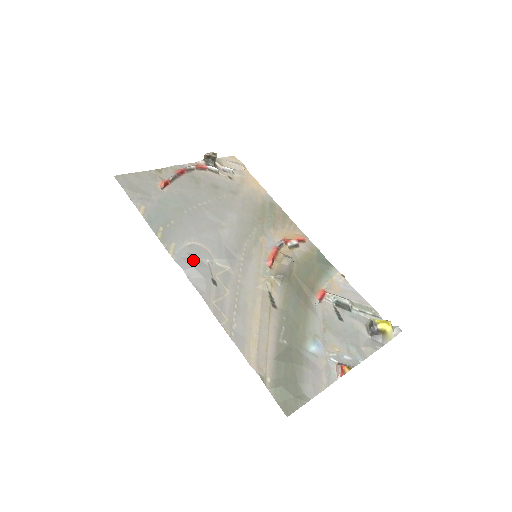
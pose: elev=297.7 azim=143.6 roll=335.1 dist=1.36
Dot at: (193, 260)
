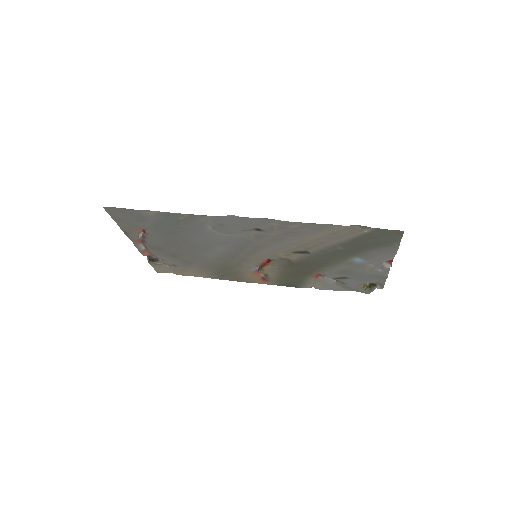
Dot at: (229, 223)
